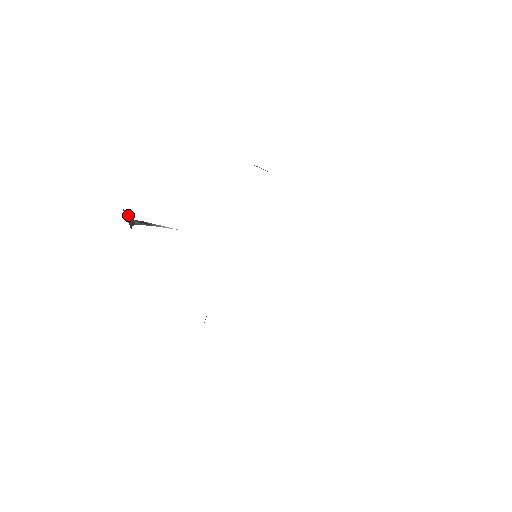
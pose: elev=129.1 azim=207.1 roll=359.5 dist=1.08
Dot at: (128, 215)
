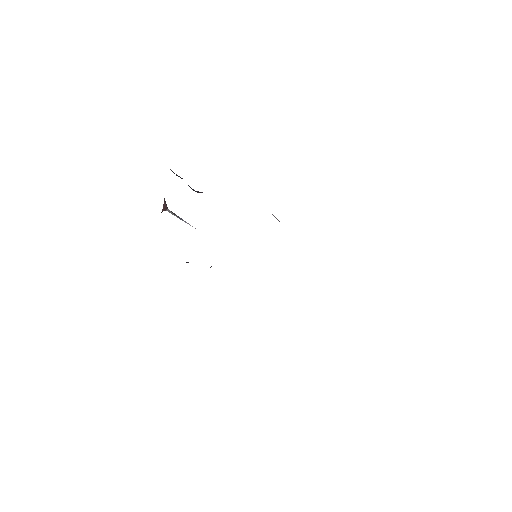
Dot at: (165, 202)
